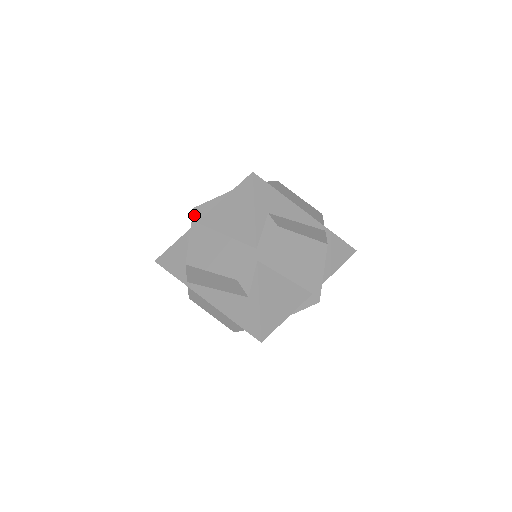
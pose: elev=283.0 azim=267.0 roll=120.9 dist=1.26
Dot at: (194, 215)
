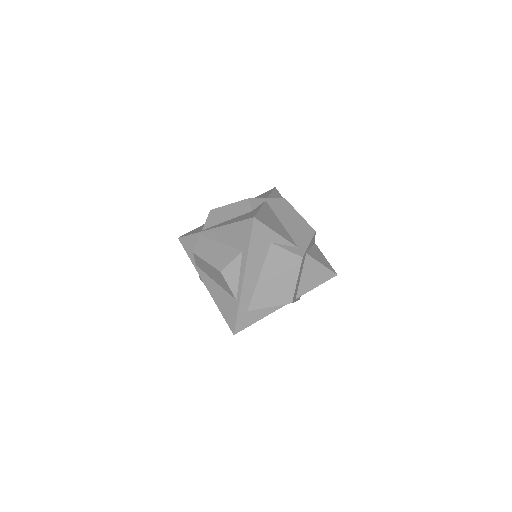
Dot at: occluded
